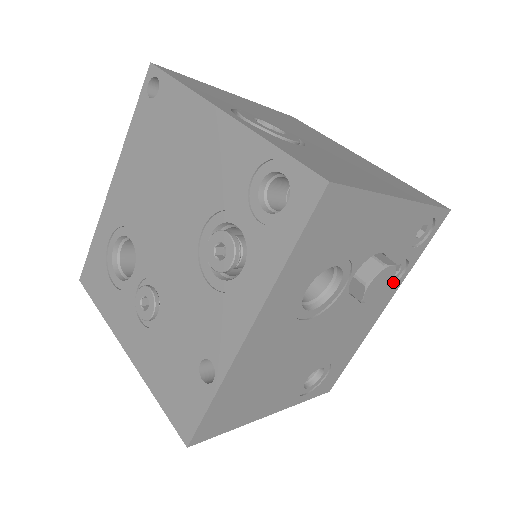
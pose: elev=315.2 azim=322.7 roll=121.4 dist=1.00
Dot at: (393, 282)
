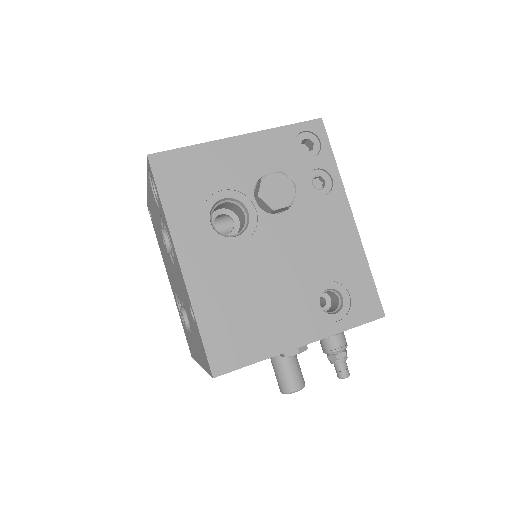
Dot at: (330, 191)
